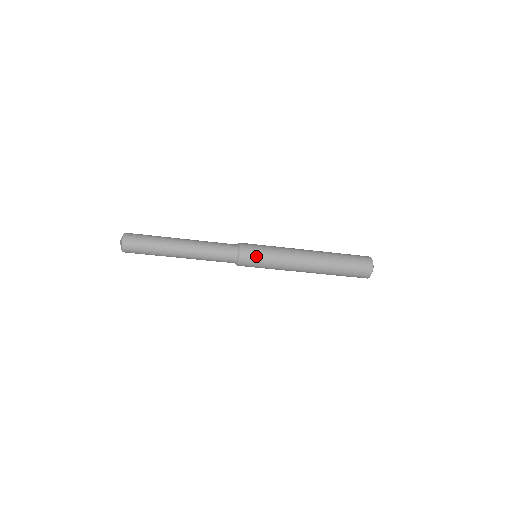
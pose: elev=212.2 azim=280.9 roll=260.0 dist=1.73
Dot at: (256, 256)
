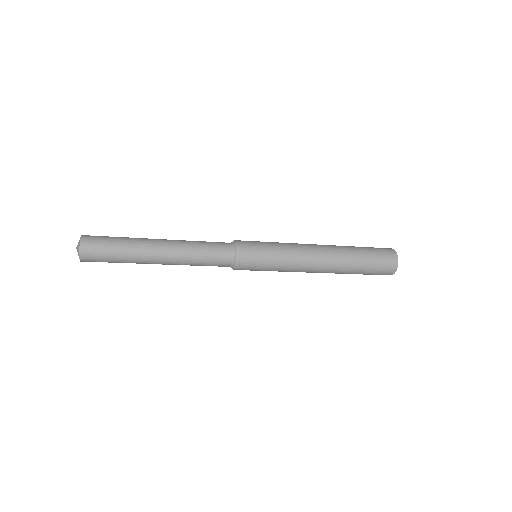
Dot at: (256, 265)
